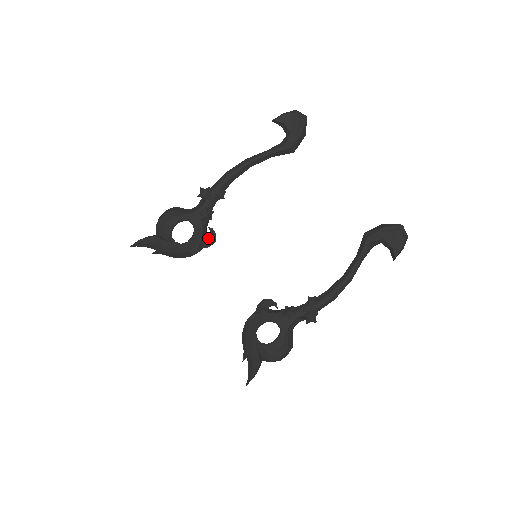
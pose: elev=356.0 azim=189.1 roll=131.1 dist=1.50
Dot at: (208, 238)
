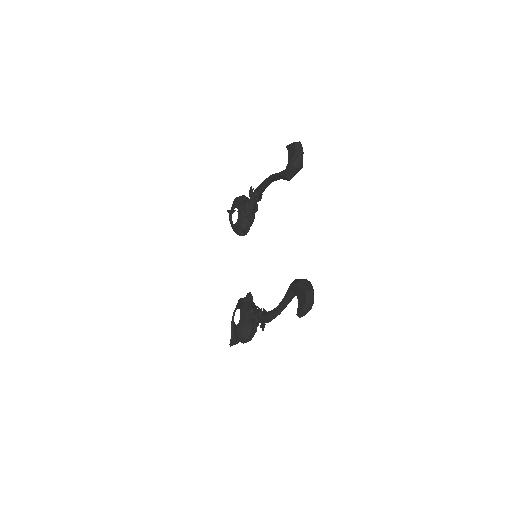
Dot at: (245, 227)
